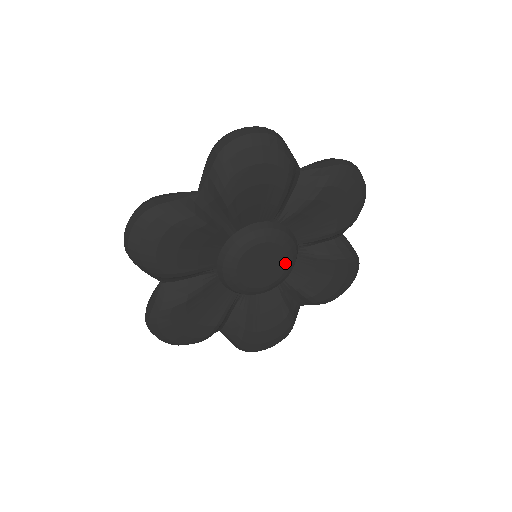
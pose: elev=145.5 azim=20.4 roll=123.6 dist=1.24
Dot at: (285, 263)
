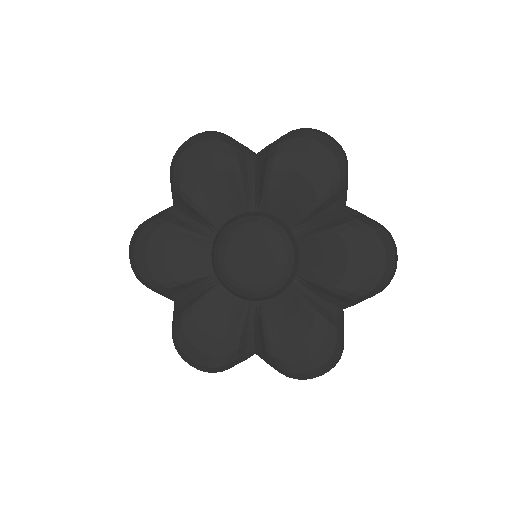
Dot at: (276, 249)
